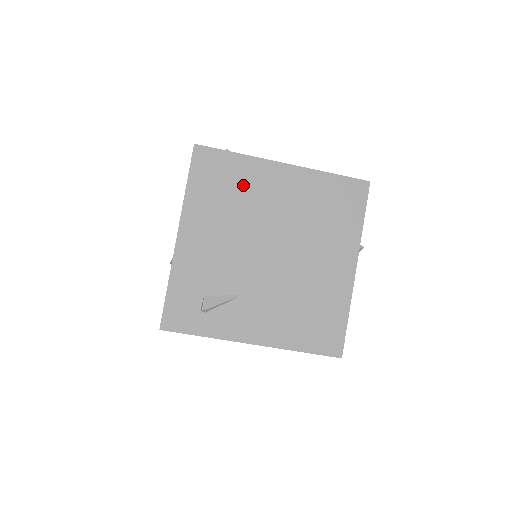
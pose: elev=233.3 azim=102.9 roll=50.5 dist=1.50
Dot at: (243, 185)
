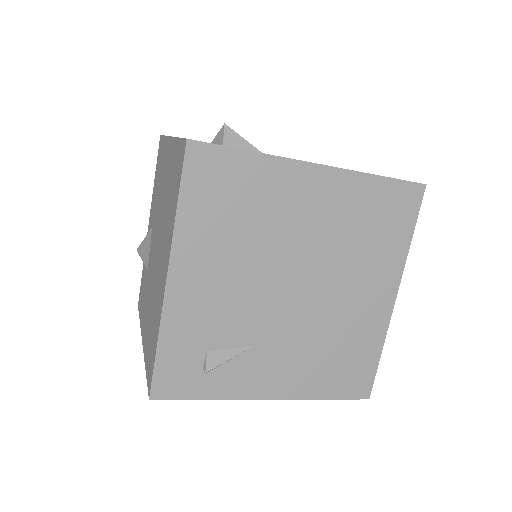
Dot at: (259, 199)
